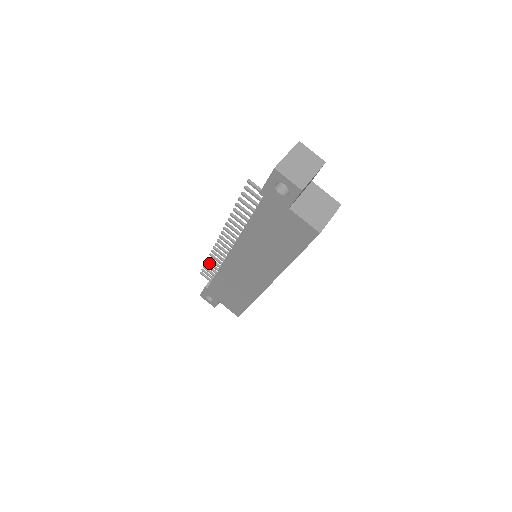
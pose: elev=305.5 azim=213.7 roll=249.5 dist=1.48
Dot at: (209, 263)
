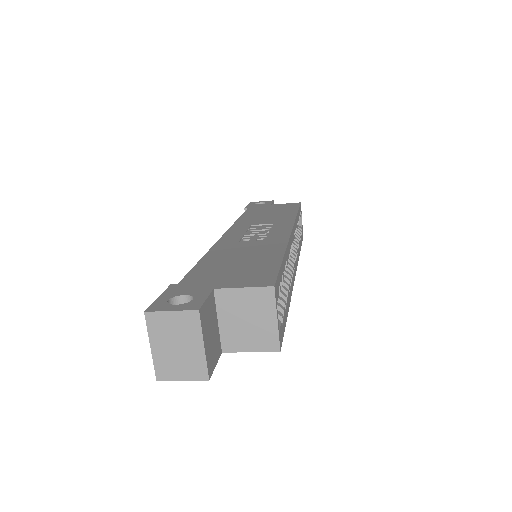
Dot at: occluded
